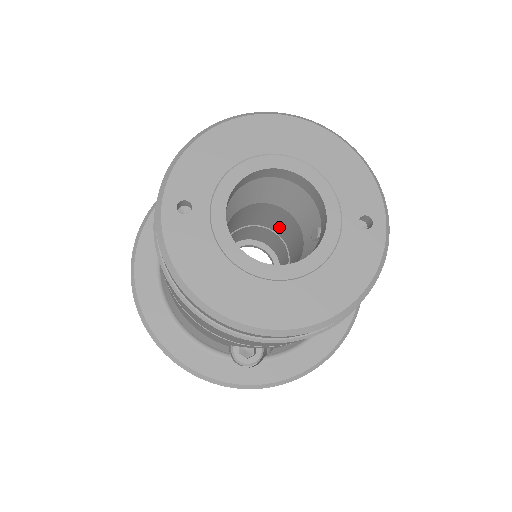
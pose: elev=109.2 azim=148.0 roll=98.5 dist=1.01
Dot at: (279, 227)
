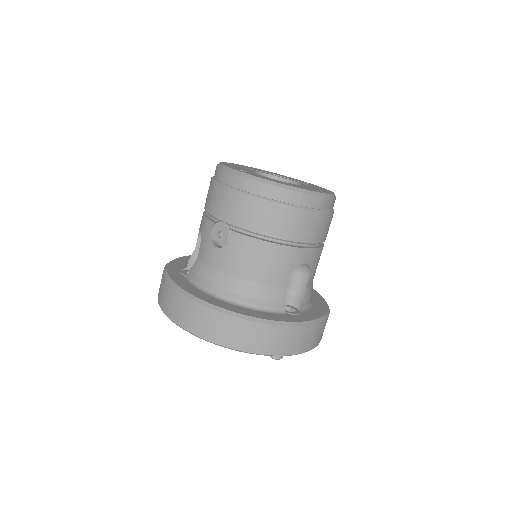
Dot at: occluded
